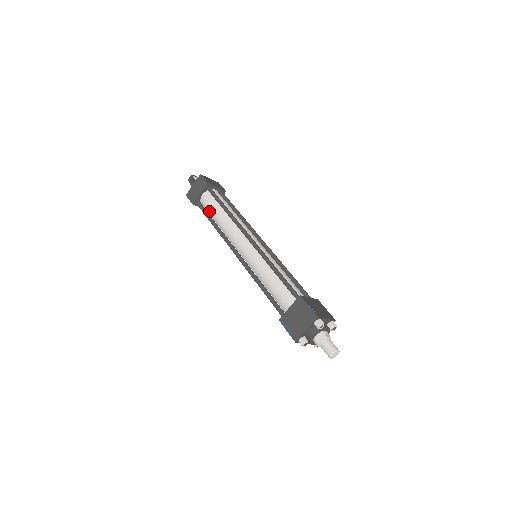
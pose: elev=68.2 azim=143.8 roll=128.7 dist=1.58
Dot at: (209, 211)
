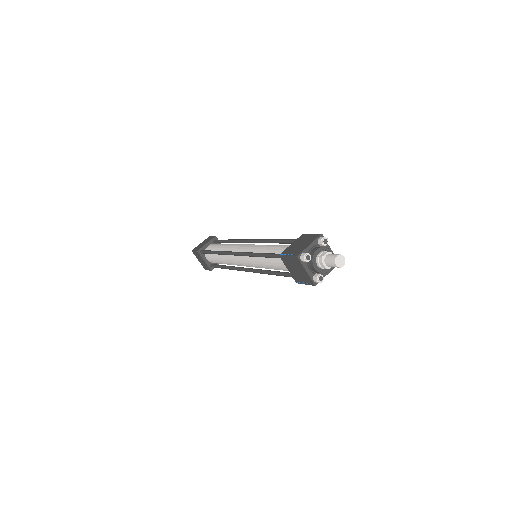
Dot at: (213, 250)
